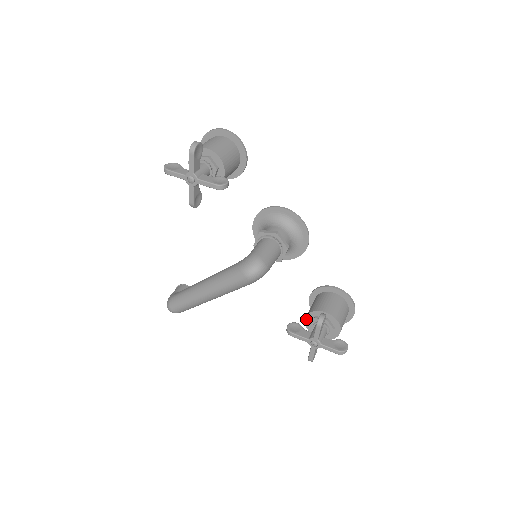
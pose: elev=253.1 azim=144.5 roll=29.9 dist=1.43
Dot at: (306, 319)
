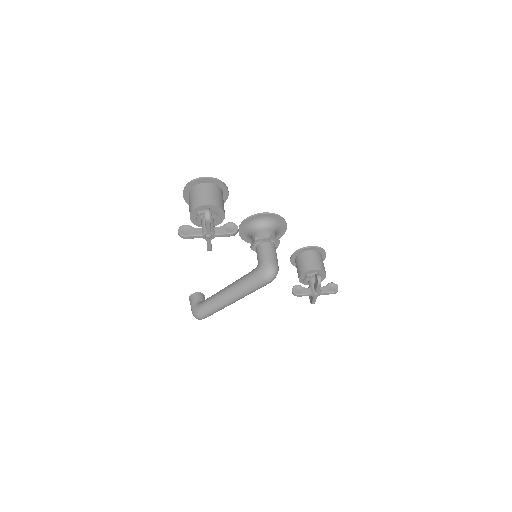
Dot at: (300, 278)
